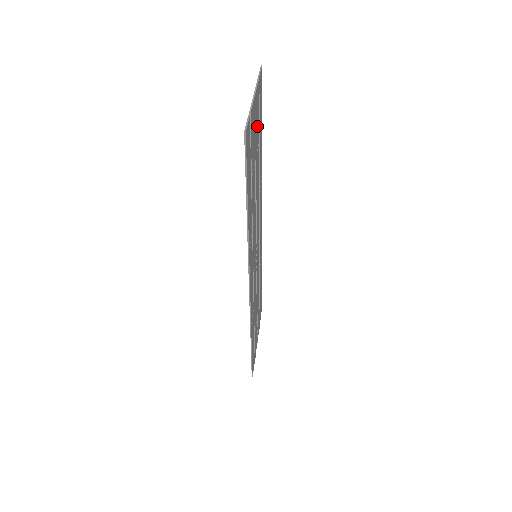
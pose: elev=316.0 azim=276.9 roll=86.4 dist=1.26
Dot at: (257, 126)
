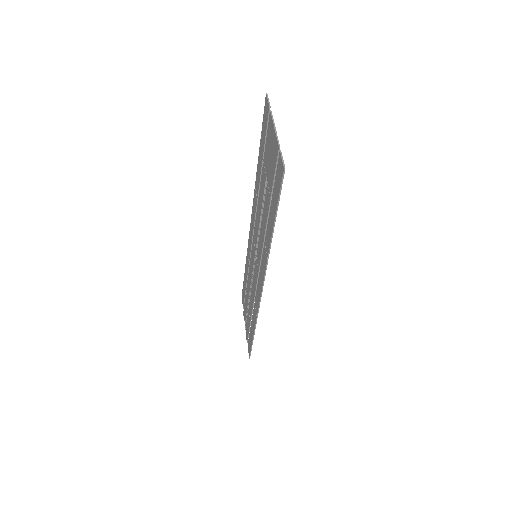
Dot at: (268, 149)
